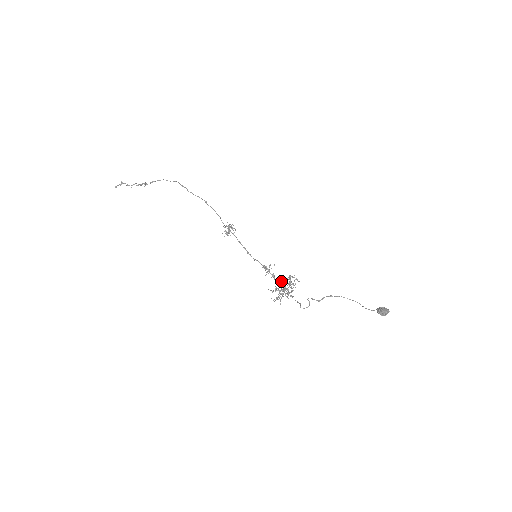
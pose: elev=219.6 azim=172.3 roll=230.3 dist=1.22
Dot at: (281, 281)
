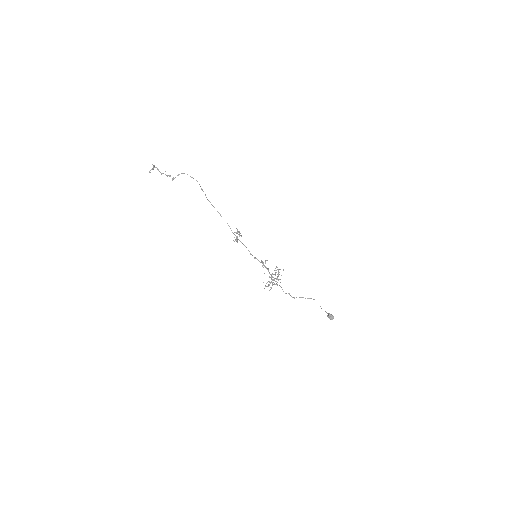
Dot at: occluded
